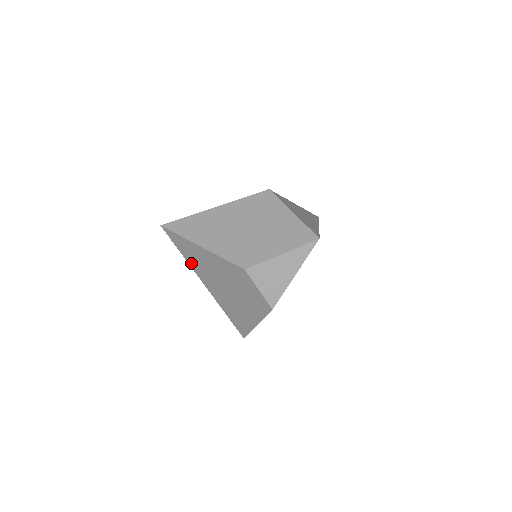
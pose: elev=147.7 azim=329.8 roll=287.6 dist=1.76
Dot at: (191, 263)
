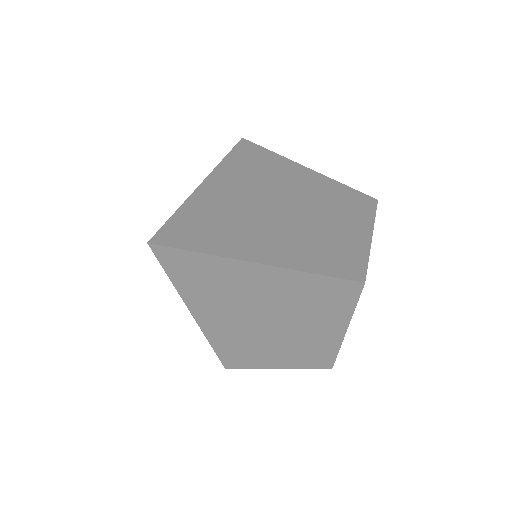
Dot at: occluded
